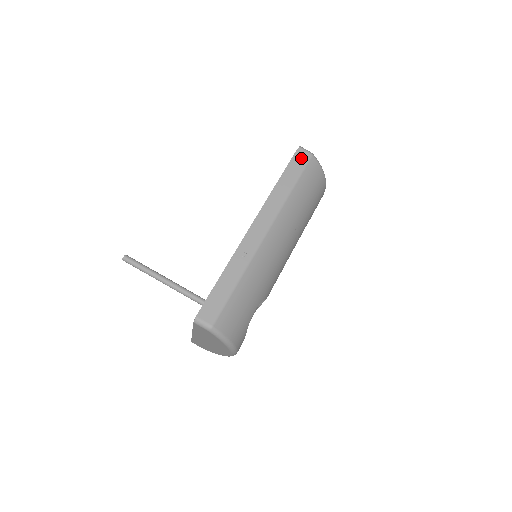
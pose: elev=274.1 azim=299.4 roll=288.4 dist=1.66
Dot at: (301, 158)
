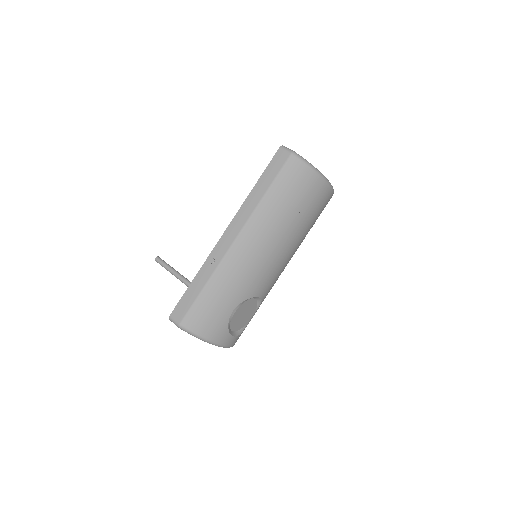
Dot at: (279, 159)
